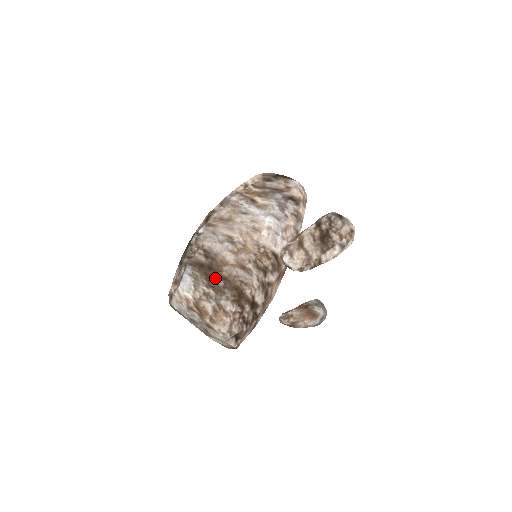
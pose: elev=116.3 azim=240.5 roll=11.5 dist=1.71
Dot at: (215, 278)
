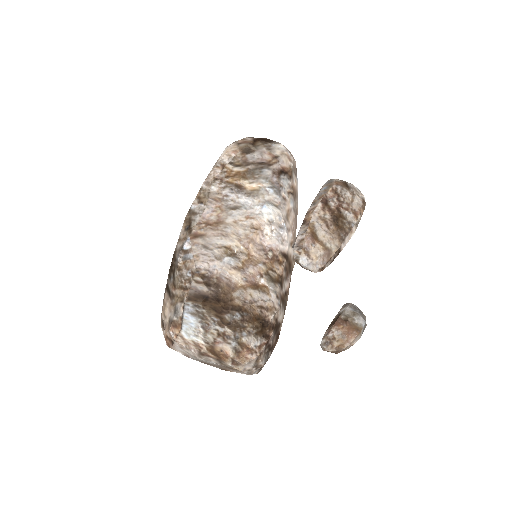
Dot at: (228, 312)
